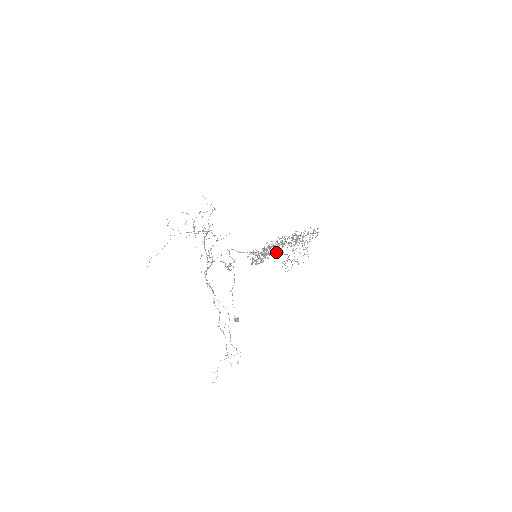
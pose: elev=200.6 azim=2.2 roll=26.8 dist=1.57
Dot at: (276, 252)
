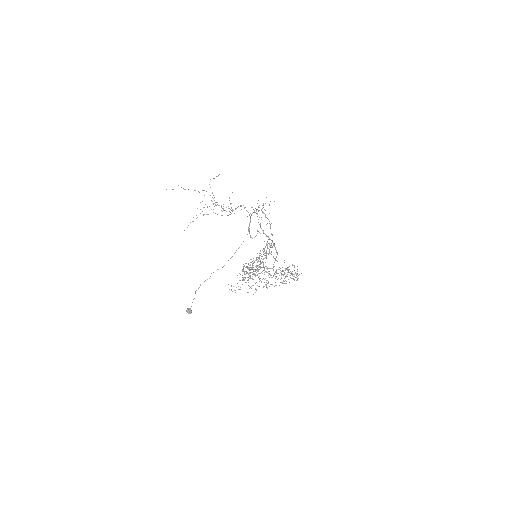
Dot at: (274, 262)
